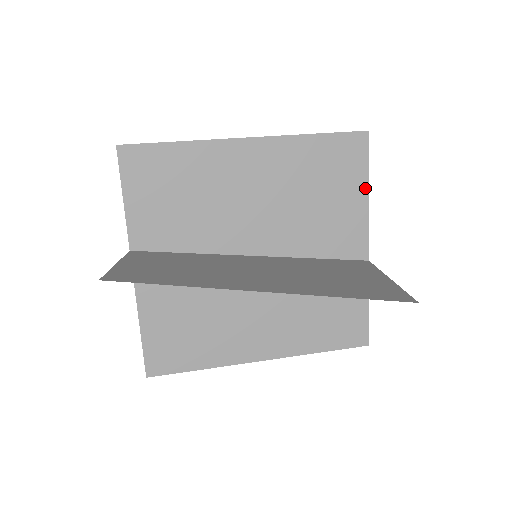
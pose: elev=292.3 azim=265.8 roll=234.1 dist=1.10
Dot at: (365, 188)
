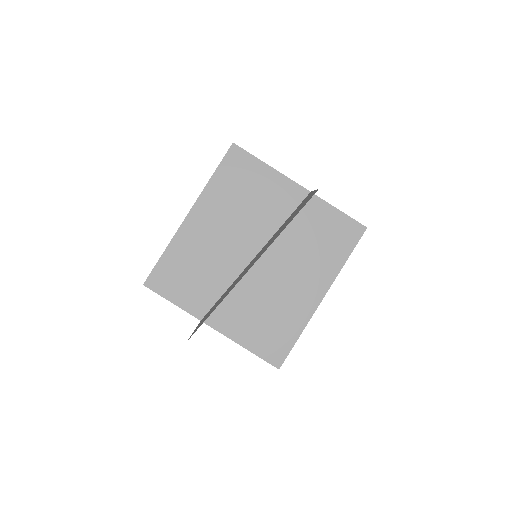
Dot at: (264, 166)
